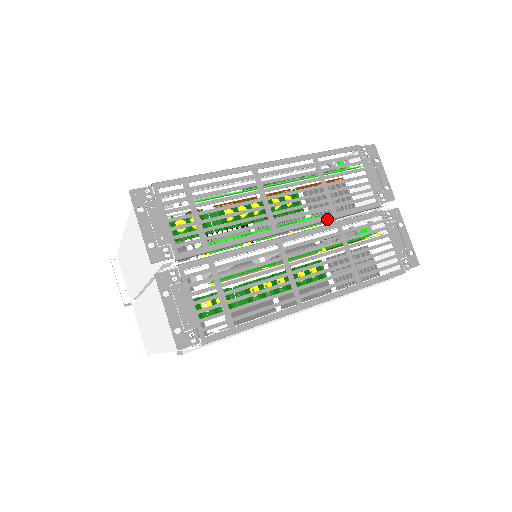
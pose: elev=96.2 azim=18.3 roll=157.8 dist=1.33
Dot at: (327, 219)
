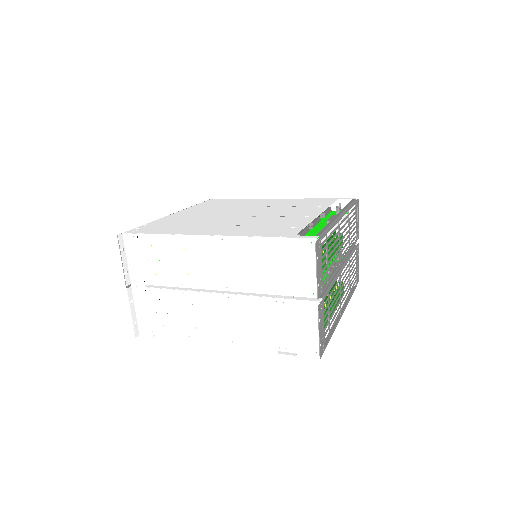
Dot at: (348, 254)
